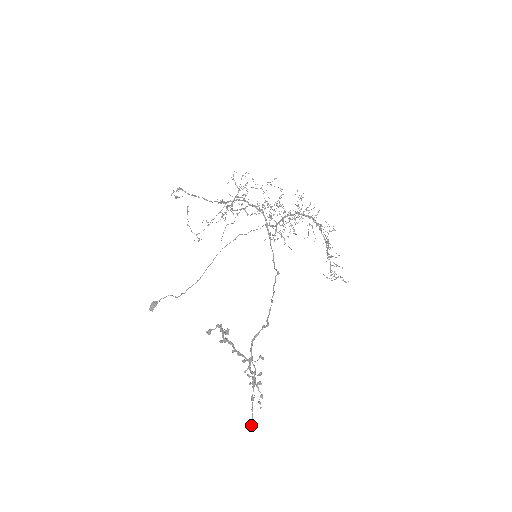
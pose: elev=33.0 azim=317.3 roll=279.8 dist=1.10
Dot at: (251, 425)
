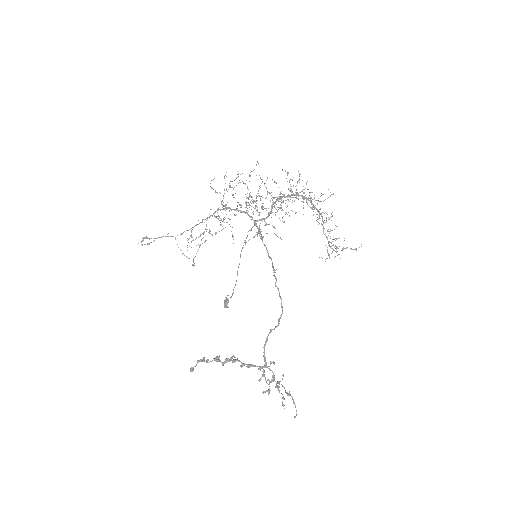
Dot at: occluded
